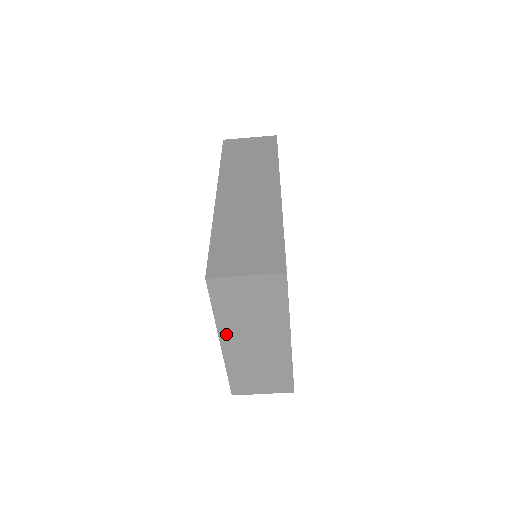
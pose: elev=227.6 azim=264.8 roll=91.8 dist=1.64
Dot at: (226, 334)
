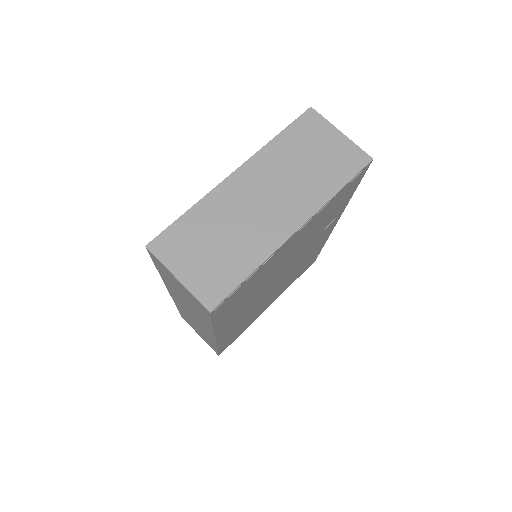
Dot at: (255, 166)
